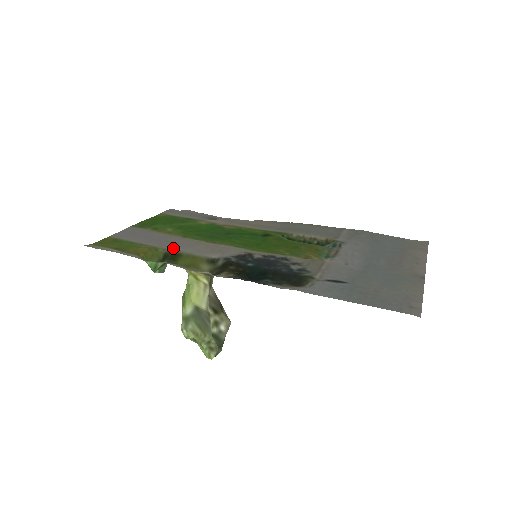
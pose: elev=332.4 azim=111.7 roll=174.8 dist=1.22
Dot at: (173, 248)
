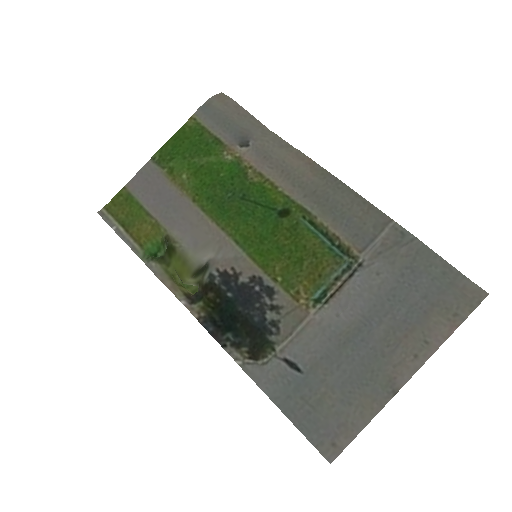
Dot at: (174, 230)
